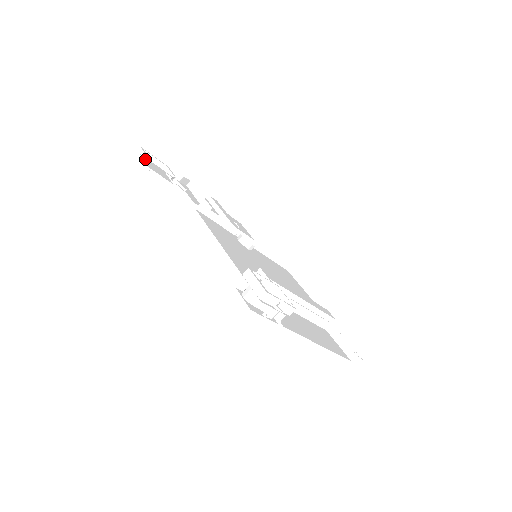
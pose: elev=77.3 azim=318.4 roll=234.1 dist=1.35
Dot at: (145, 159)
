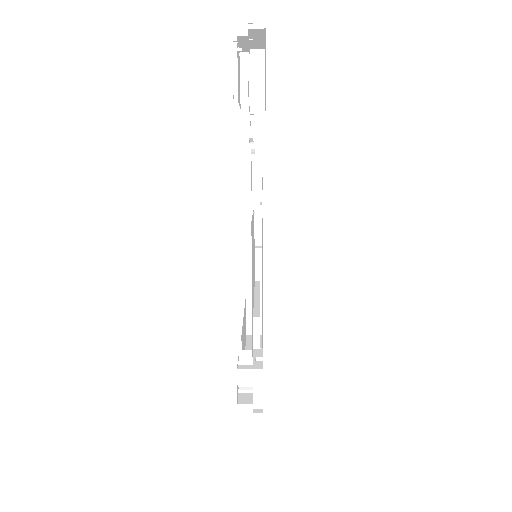
Dot at: occluded
